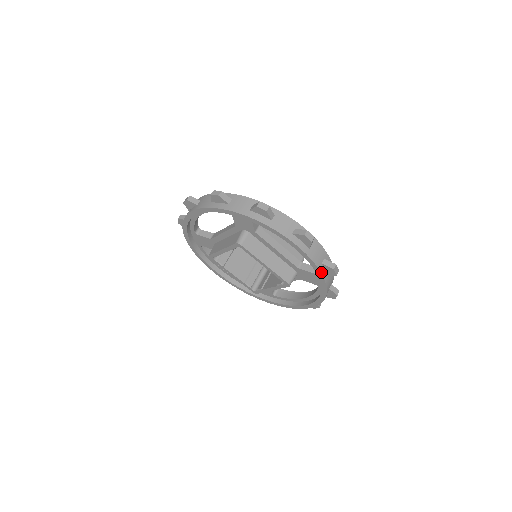
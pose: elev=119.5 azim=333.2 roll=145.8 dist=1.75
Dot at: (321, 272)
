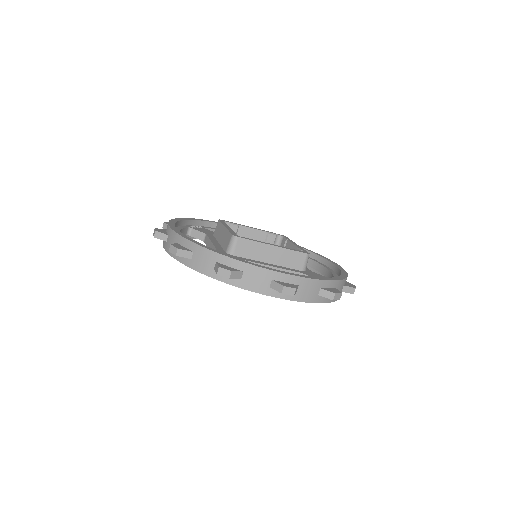
Dot at: (319, 302)
